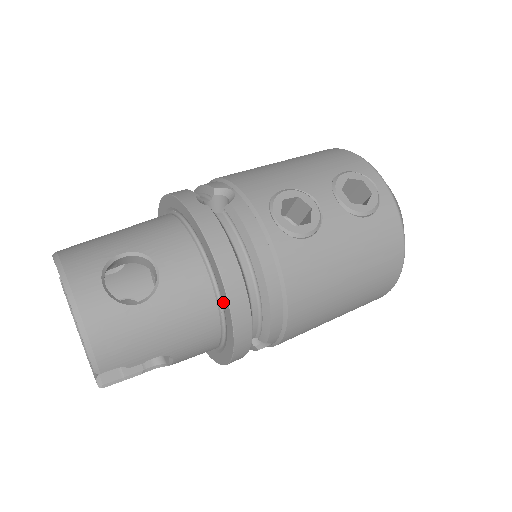
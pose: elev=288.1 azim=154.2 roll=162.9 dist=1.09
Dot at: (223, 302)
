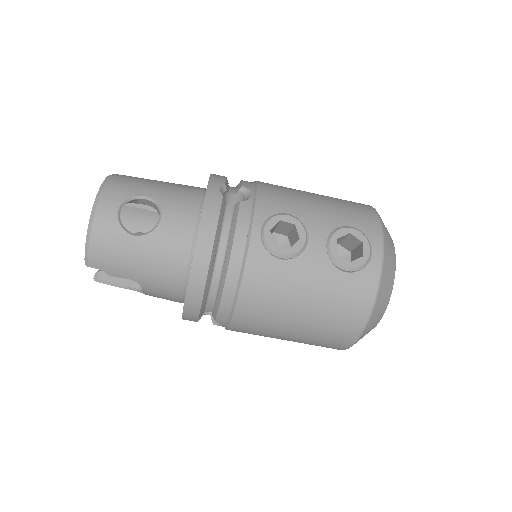
Dot at: occluded
